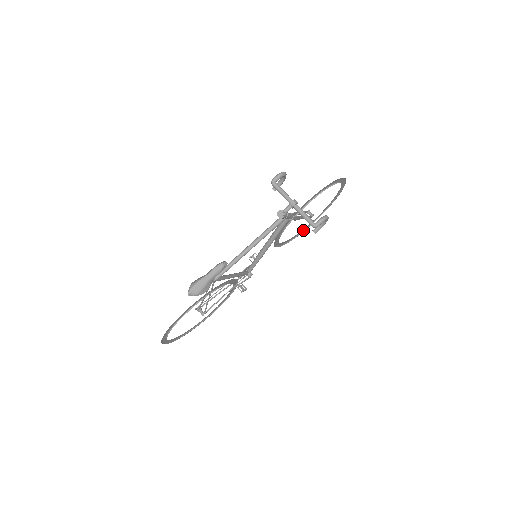
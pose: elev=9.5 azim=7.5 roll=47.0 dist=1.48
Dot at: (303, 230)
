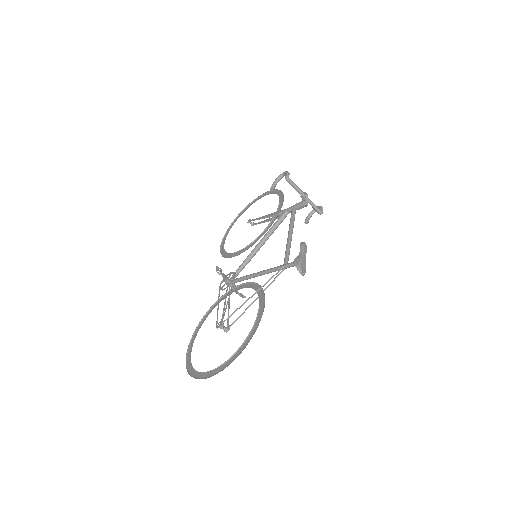
Dot at: (220, 247)
